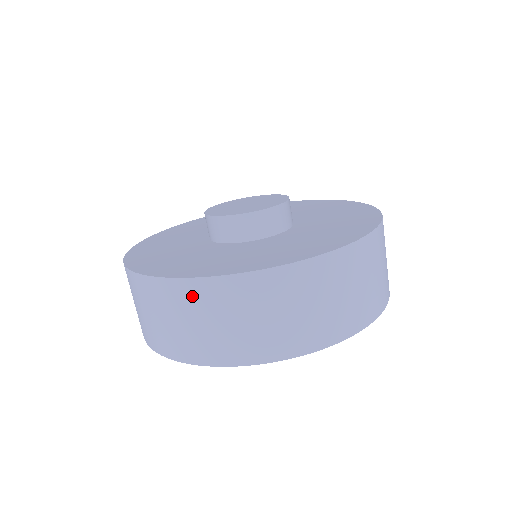
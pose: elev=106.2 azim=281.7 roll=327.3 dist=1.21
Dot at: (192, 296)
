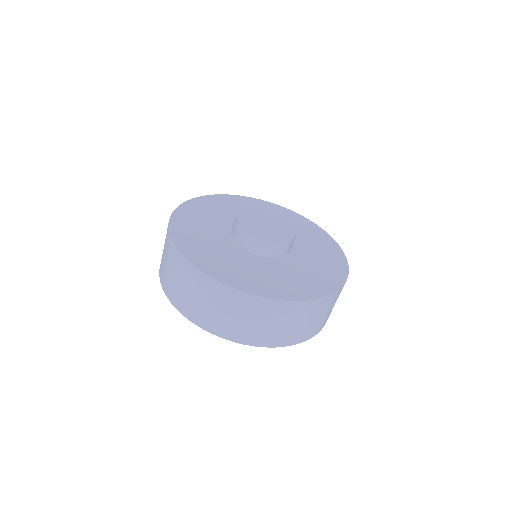
Dot at: (210, 288)
